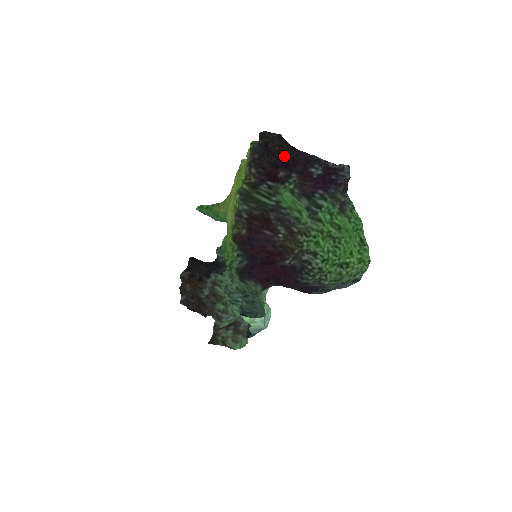
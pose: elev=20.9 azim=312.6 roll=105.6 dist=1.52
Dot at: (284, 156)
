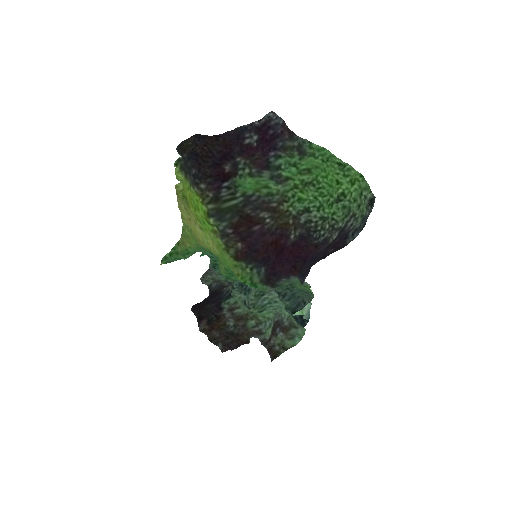
Dot at: (215, 150)
